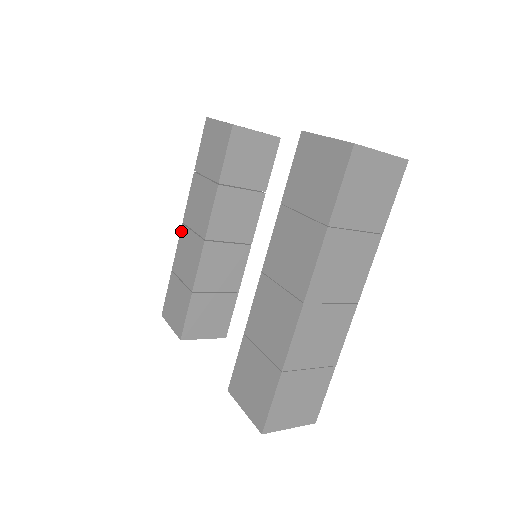
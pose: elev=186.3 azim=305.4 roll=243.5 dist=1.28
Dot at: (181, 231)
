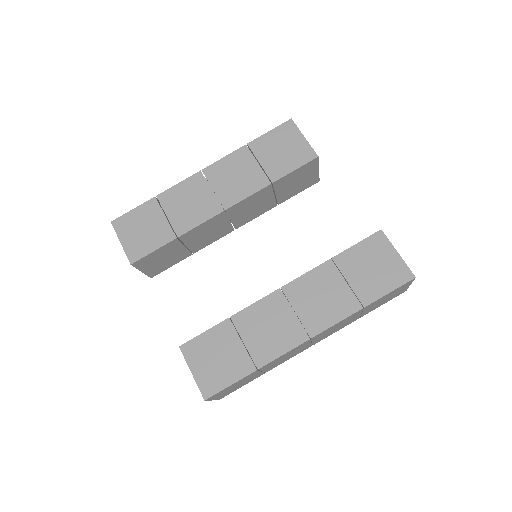
Dot at: (195, 175)
